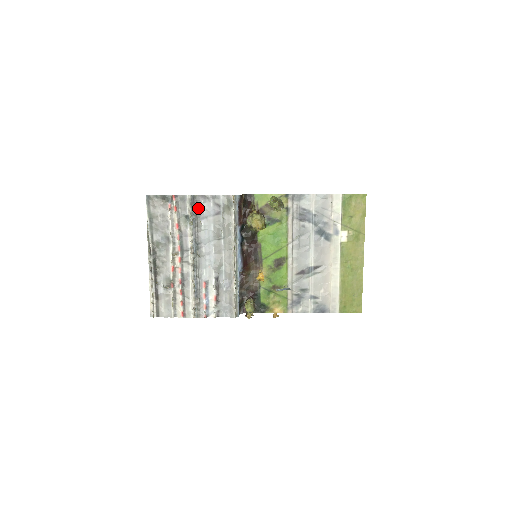
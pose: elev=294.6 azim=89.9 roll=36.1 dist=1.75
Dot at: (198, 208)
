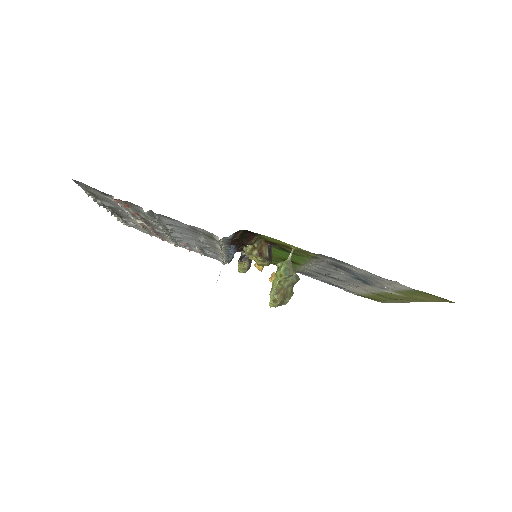
Dot at: (162, 220)
